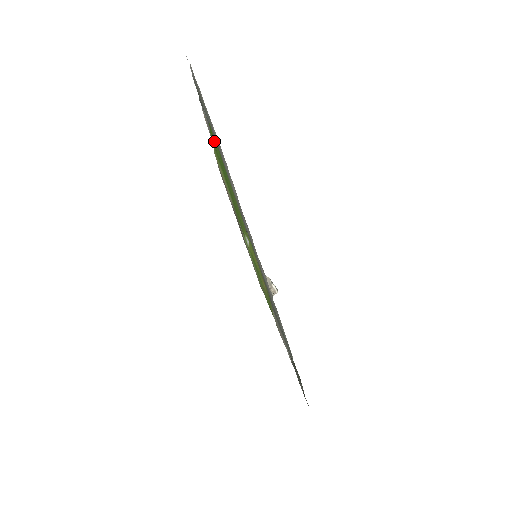
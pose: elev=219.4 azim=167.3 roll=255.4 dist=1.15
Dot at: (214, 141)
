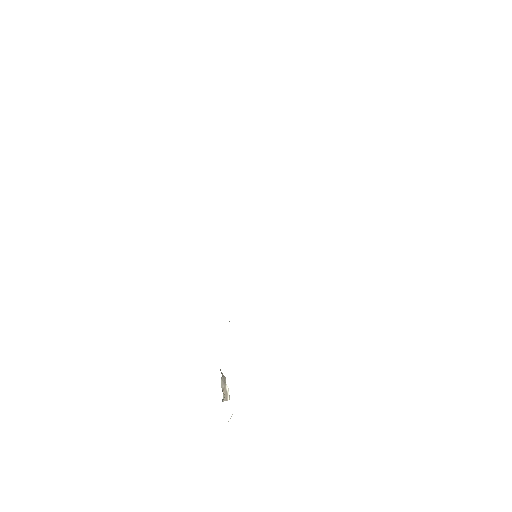
Dot at: occluded
